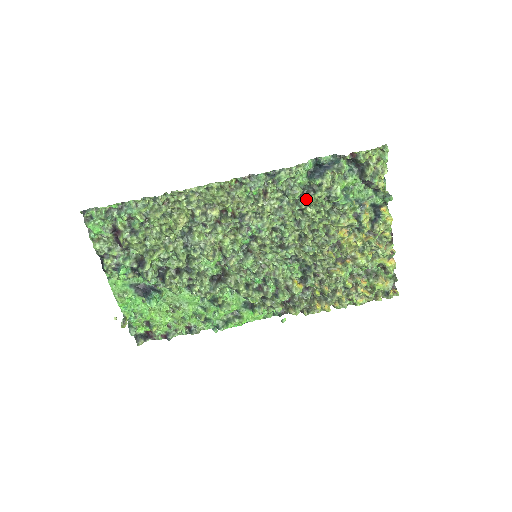
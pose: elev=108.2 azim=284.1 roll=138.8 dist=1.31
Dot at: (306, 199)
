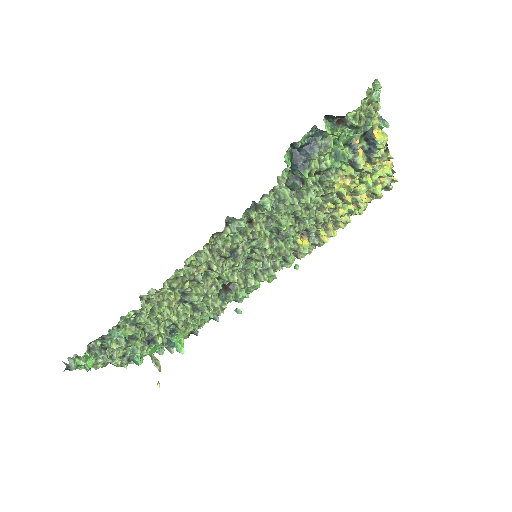
Dot at: (294, 191)
